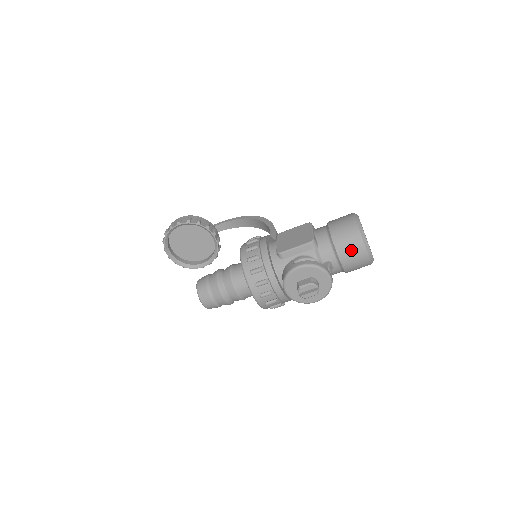
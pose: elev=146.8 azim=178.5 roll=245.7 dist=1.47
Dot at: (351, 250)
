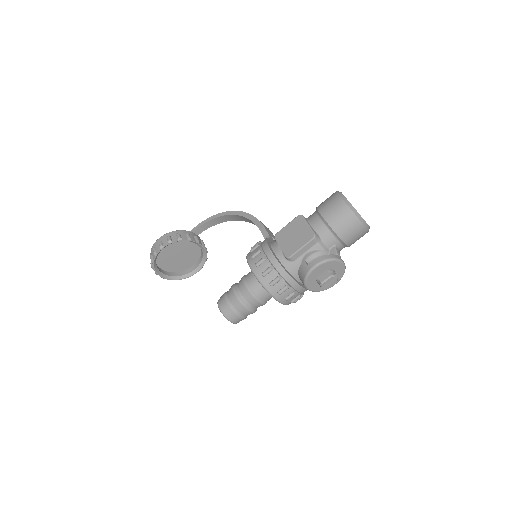
Dot at: (351, 231)
